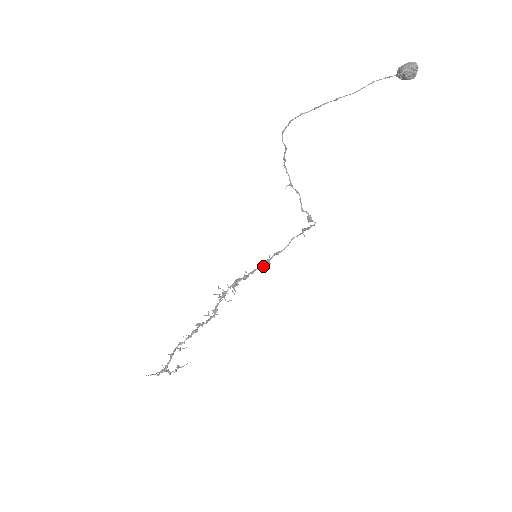
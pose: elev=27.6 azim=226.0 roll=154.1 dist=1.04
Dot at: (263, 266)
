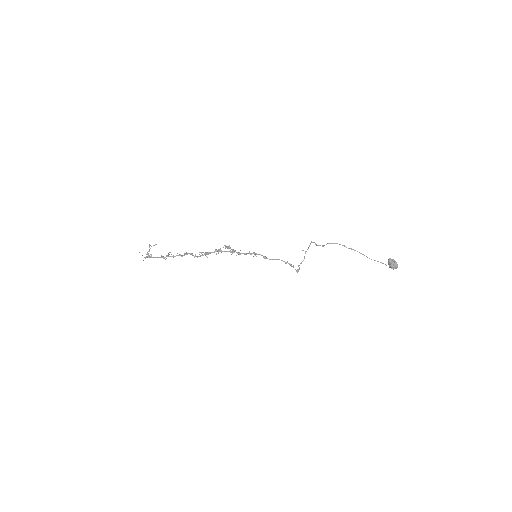
Dot at: occluded
